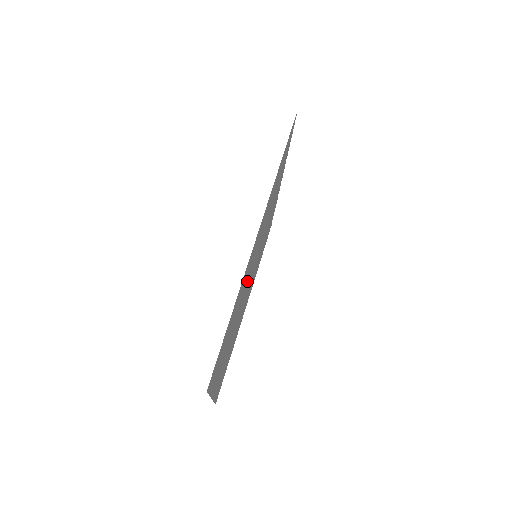
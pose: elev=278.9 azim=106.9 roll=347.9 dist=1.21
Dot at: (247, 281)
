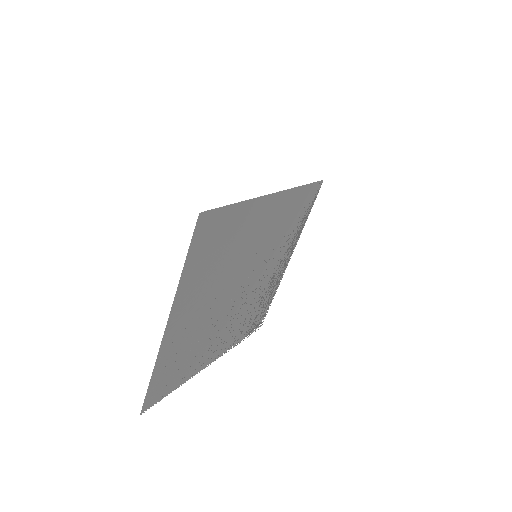
Dot at: (244, 257)
